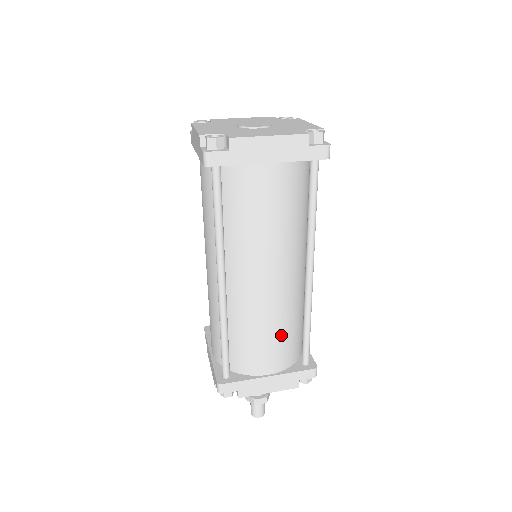
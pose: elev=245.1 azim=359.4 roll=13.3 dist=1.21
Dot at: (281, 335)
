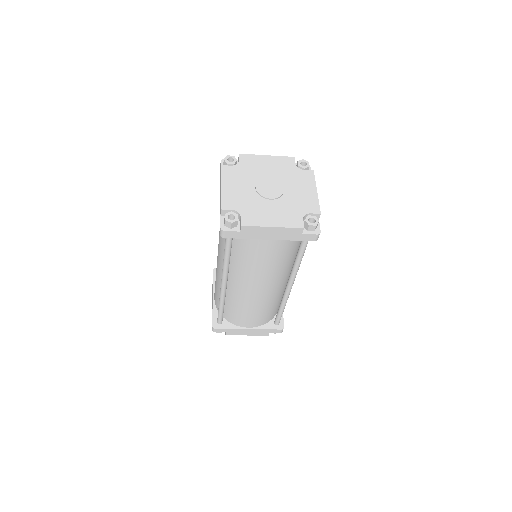
Dot at: (261, 312)
